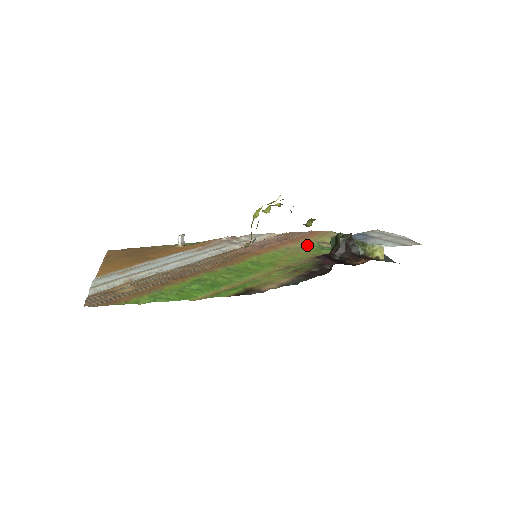
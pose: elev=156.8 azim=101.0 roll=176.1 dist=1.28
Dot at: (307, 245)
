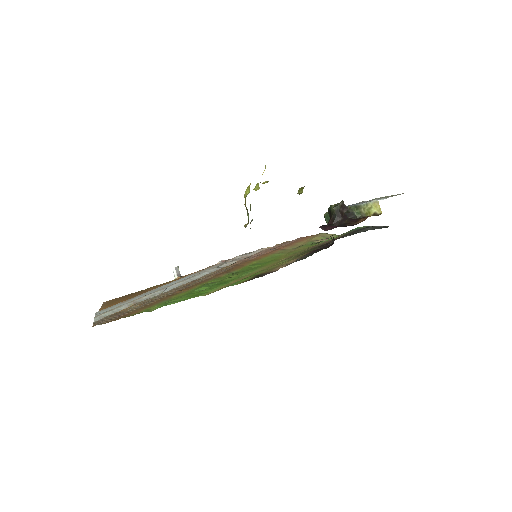
Dot at: (302, 245)
